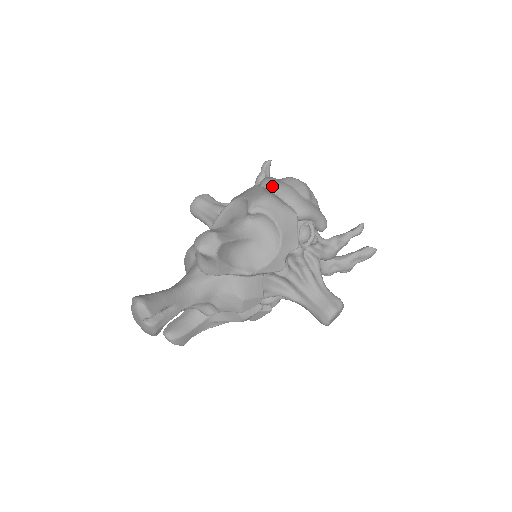
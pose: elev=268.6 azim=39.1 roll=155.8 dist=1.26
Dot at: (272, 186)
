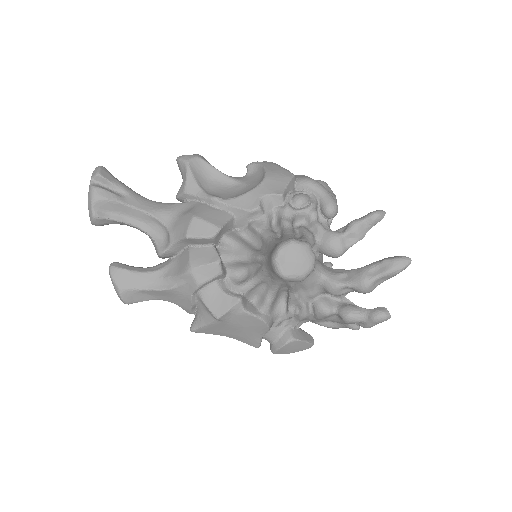
Dot at: occluded
